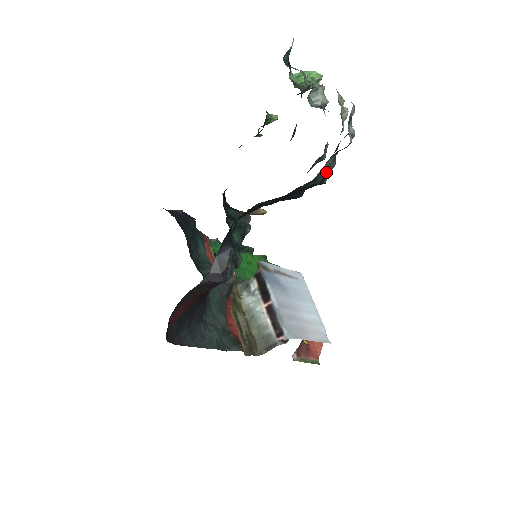
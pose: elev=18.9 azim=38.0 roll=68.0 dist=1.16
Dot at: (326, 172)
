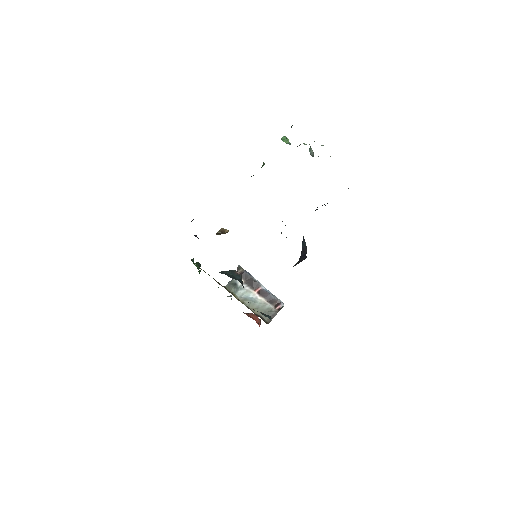
Dot at: occluded
